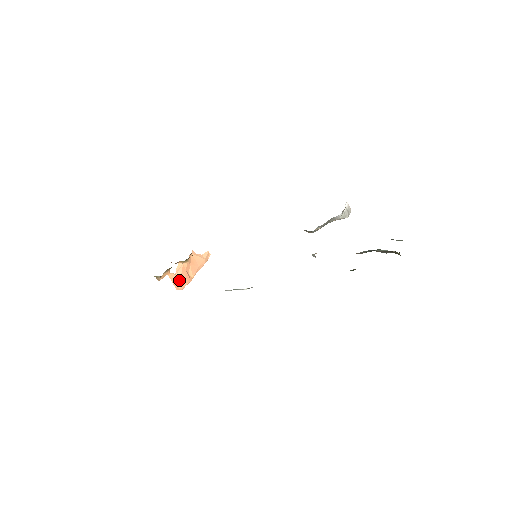
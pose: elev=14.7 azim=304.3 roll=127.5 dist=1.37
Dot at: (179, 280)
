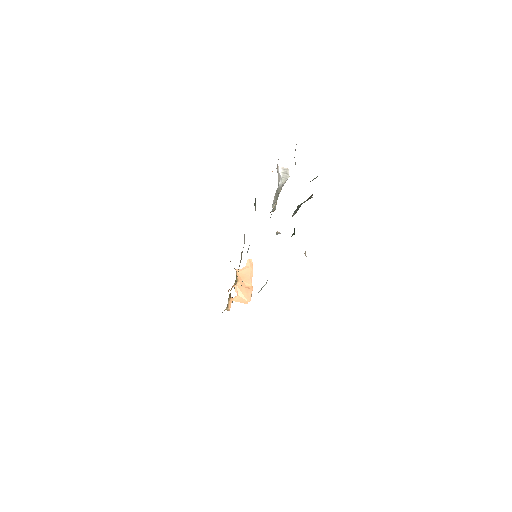
Dot at: (243, 297)
